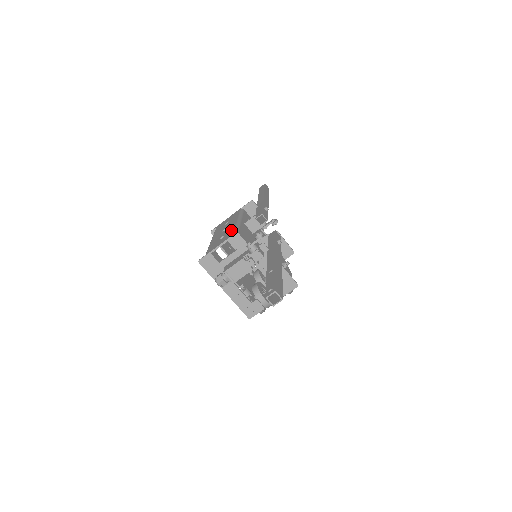
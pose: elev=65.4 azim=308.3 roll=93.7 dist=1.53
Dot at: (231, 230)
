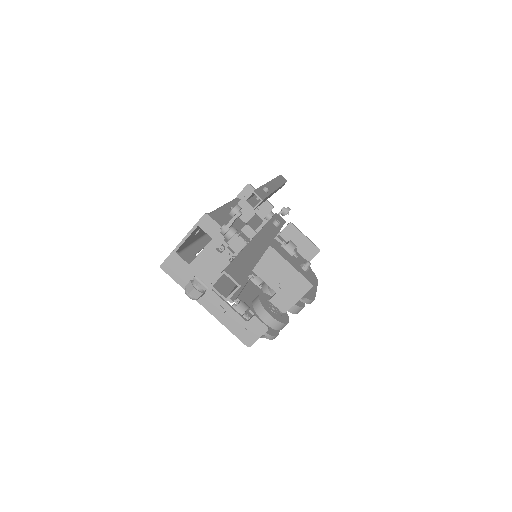
Dot at: occluded
